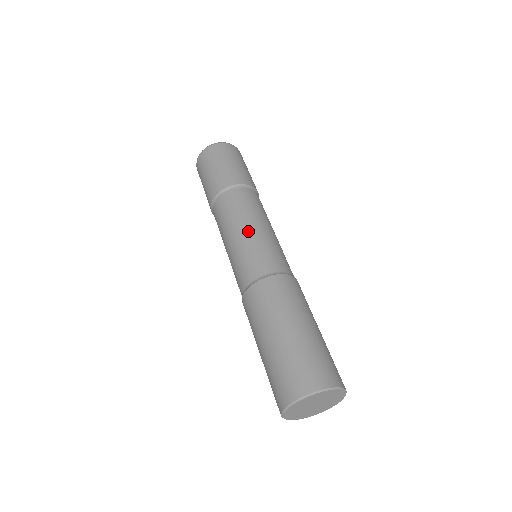
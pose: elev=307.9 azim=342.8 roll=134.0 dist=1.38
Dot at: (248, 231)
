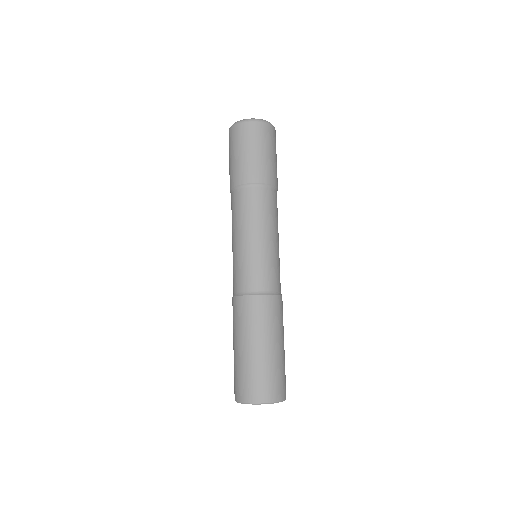
Dot at: (234, 244)
